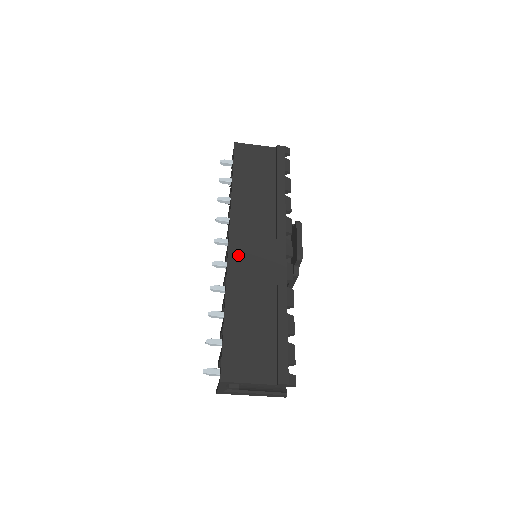
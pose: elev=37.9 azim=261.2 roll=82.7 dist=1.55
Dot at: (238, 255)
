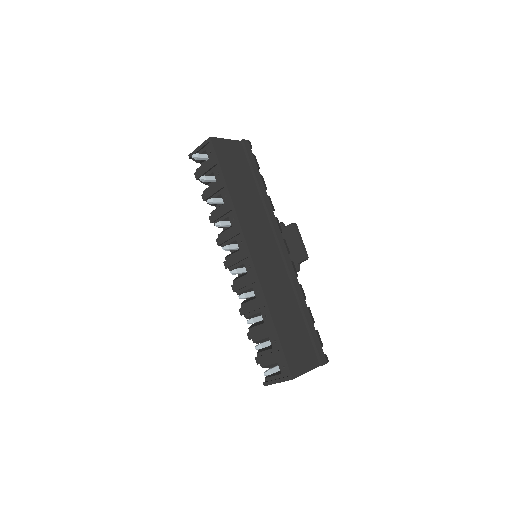
Dot at: (260, 263)
